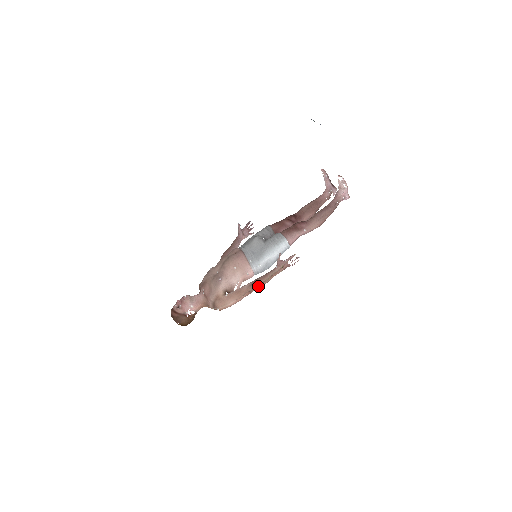
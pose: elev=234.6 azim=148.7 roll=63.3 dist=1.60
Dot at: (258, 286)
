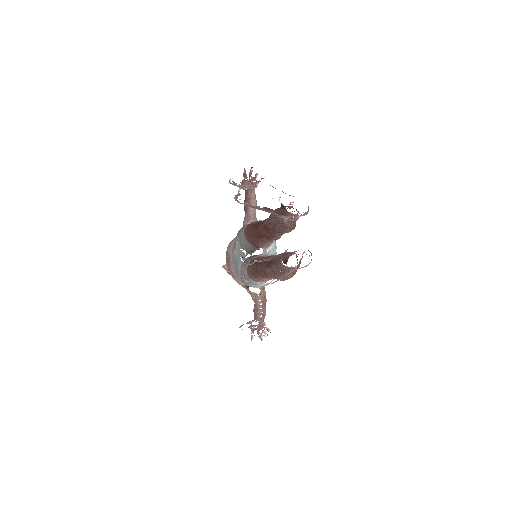
Dot at: occluded
